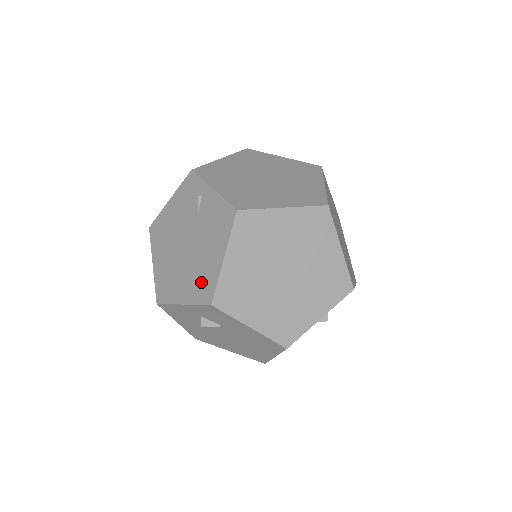
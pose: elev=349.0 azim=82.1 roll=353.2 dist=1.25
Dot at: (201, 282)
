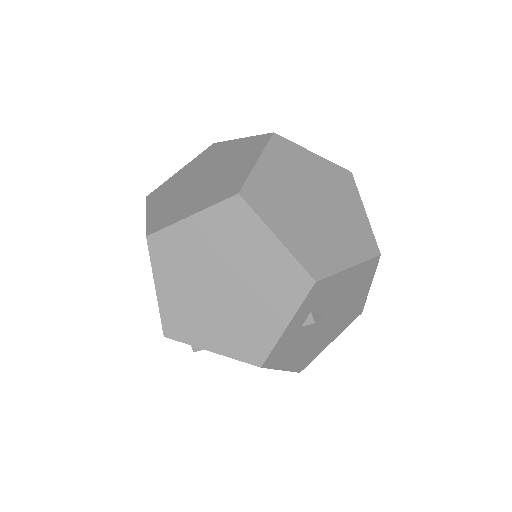
Dot at: occluded
